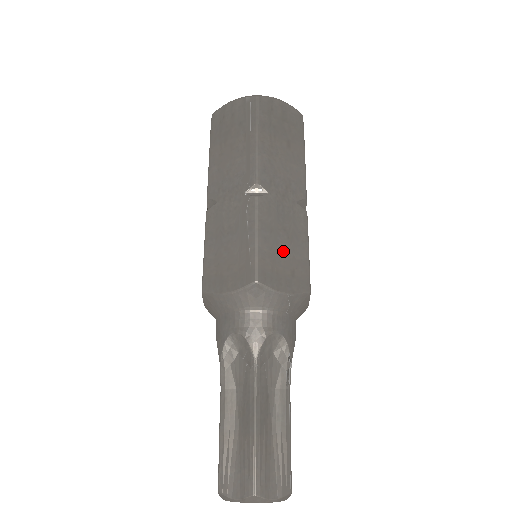
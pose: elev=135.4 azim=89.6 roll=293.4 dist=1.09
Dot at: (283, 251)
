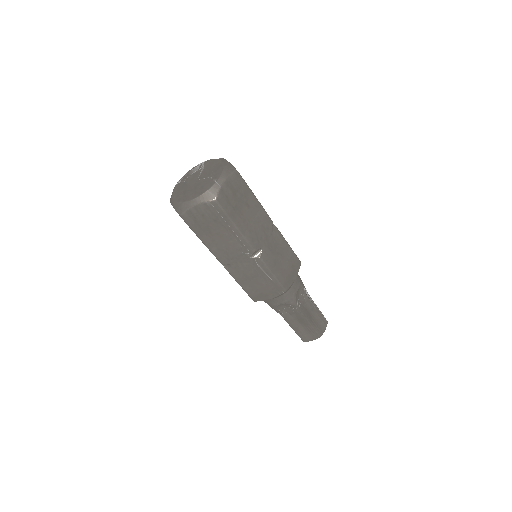
Dot at: (284, 264)
